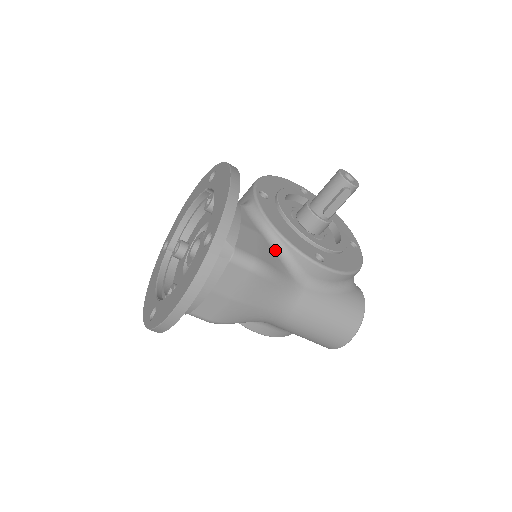
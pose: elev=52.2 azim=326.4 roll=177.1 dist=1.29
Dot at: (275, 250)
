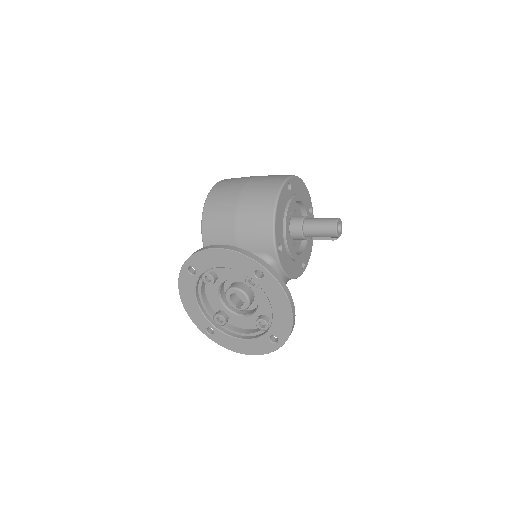
Dot at: occluded
